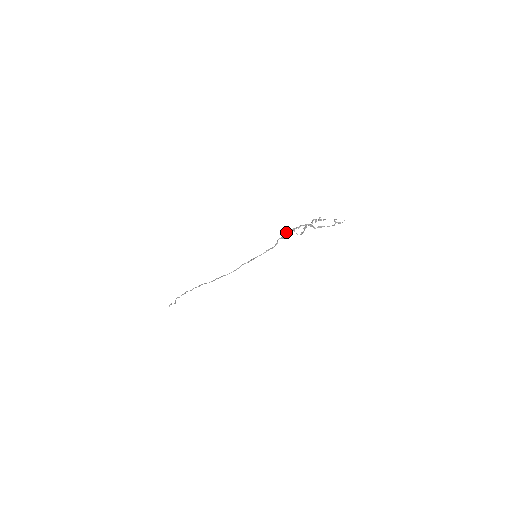
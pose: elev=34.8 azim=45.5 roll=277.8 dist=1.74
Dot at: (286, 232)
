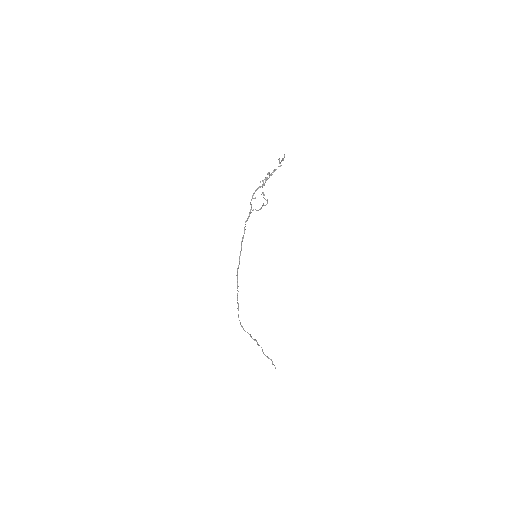
Dot at: occluded
